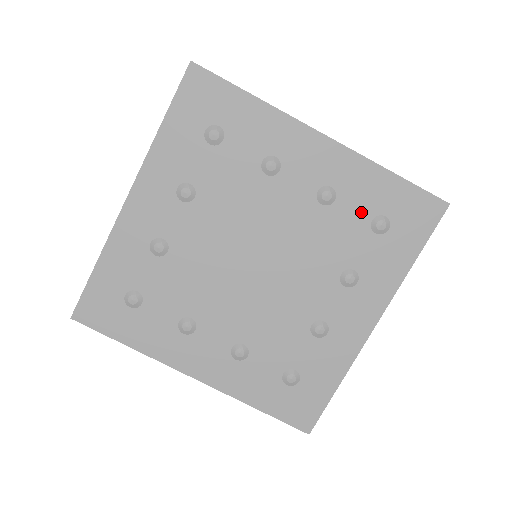
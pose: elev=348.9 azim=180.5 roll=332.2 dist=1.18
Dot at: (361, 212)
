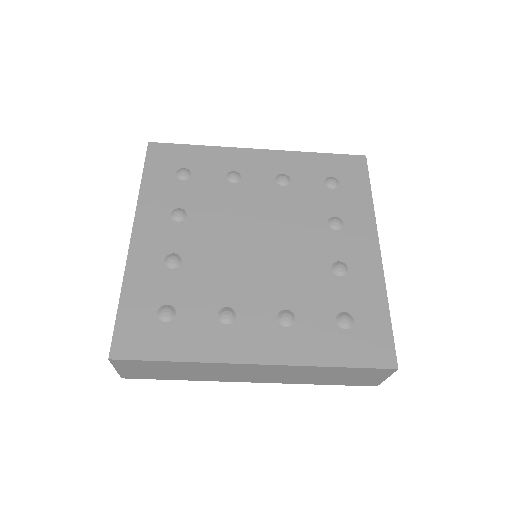
Dot at: (313, 180)
